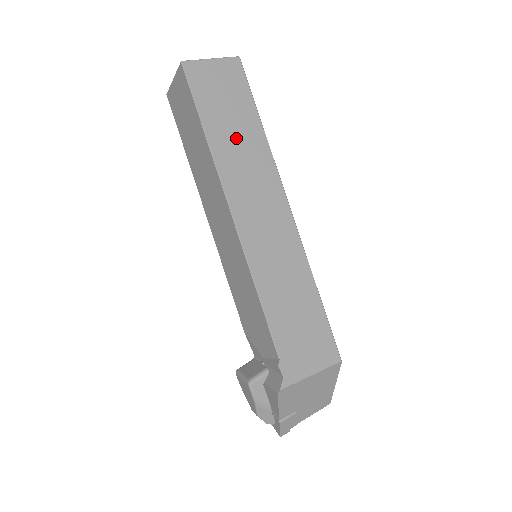
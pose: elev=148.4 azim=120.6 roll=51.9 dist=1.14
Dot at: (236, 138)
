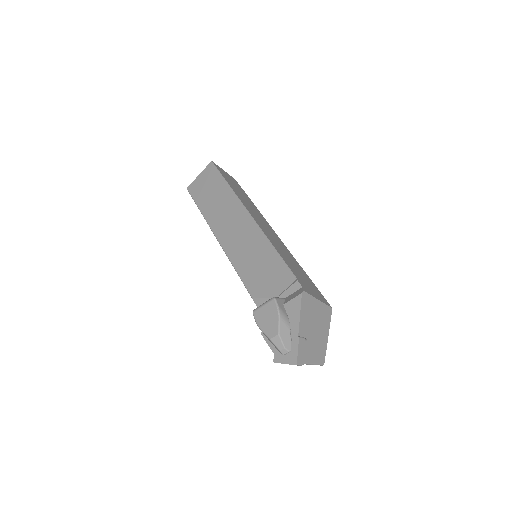
Dot at: (242, 196)
